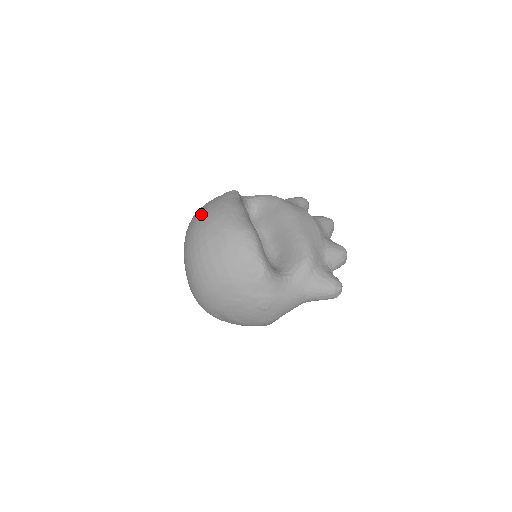
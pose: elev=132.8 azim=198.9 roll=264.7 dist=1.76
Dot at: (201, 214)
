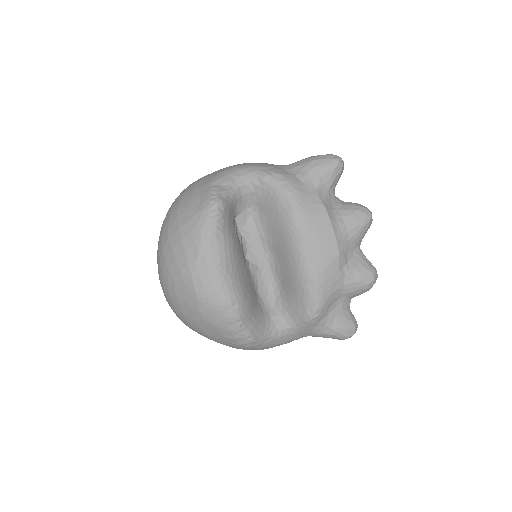
Dot at: (168, 250)
